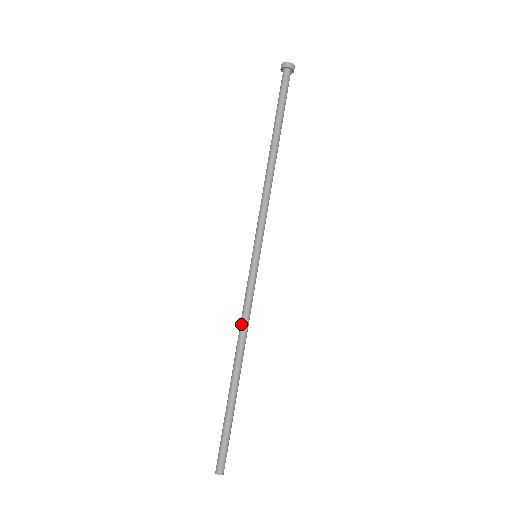
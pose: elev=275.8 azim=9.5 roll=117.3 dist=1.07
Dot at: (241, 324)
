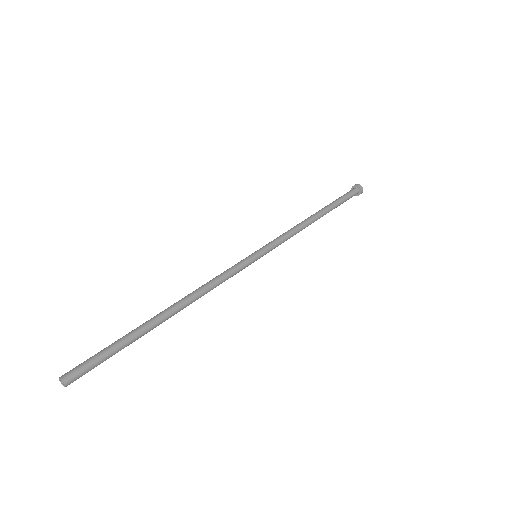
Dot at: (204, 284)
